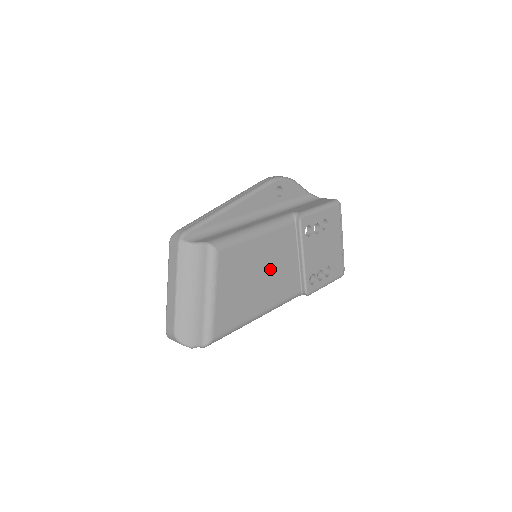
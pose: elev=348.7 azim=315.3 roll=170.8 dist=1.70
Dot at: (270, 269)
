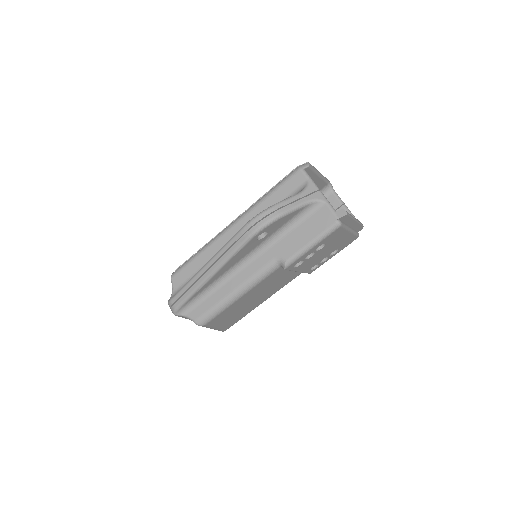
Dot at: (263, 292)
